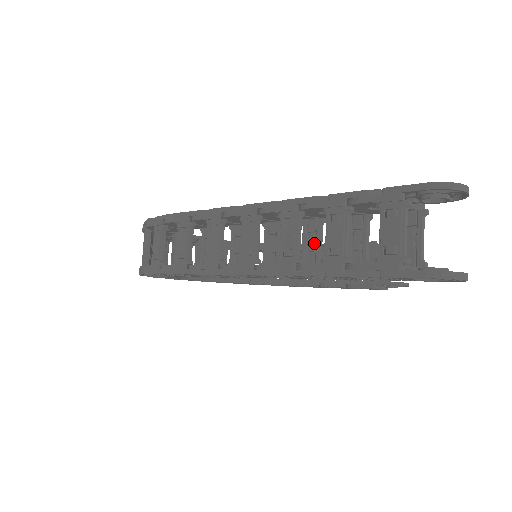
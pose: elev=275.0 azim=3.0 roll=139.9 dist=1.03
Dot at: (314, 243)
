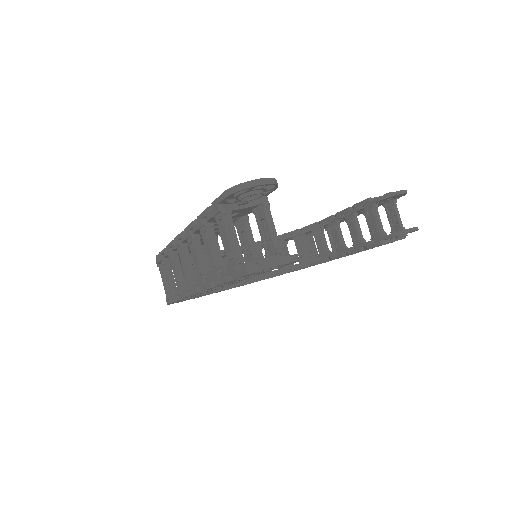
Dot at: occluded
